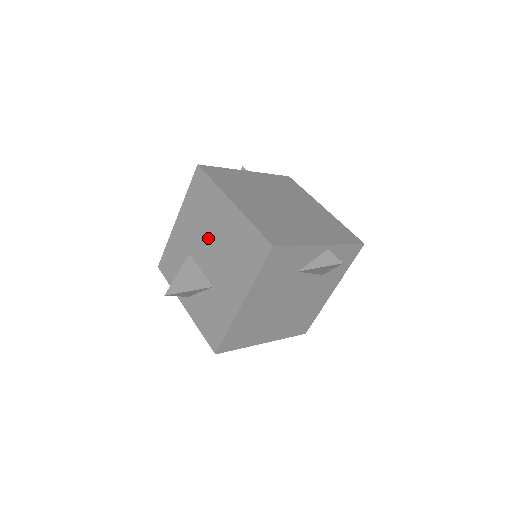
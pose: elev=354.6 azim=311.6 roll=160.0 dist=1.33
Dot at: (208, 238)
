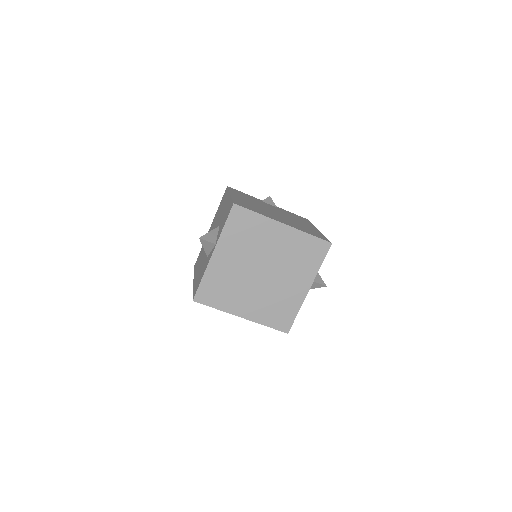
Dot at: occluded
